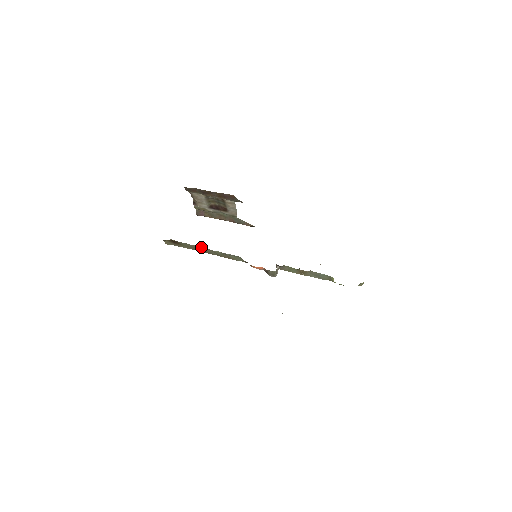
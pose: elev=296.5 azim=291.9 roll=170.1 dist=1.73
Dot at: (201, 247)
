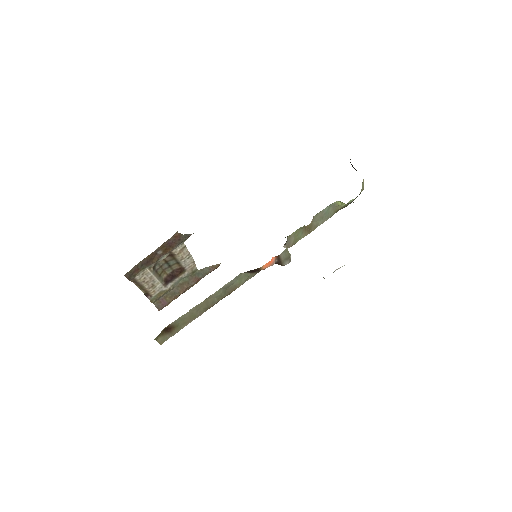
Dot at: (199, 304)
